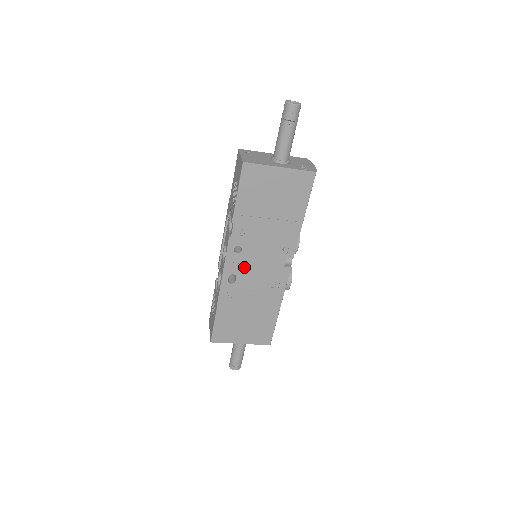
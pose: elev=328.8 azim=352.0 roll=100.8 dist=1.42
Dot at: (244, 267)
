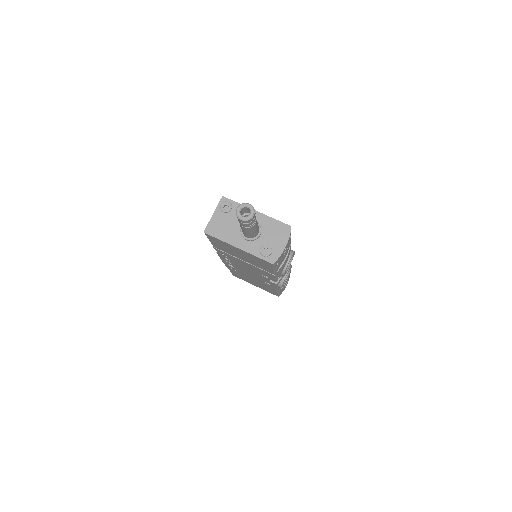
Dot at: (237, 266)
